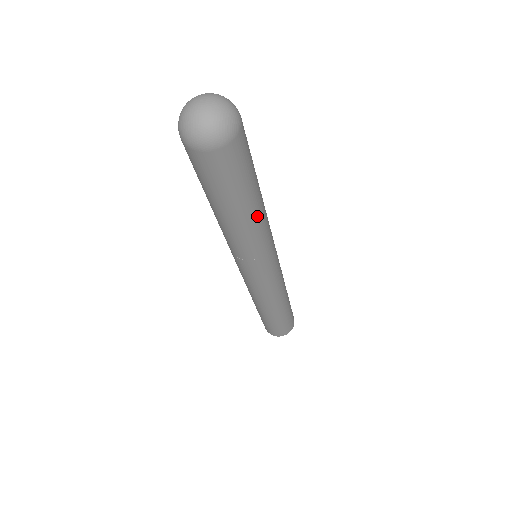
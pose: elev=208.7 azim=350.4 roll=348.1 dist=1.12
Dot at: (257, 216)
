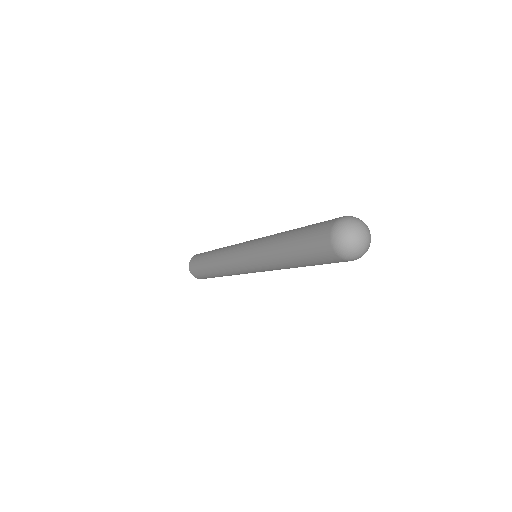
Dot at: occluded
